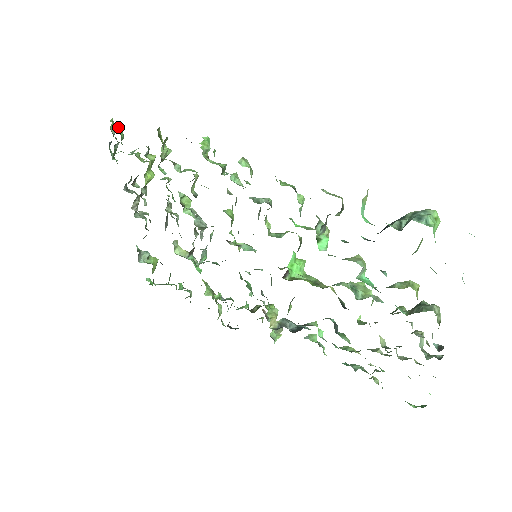
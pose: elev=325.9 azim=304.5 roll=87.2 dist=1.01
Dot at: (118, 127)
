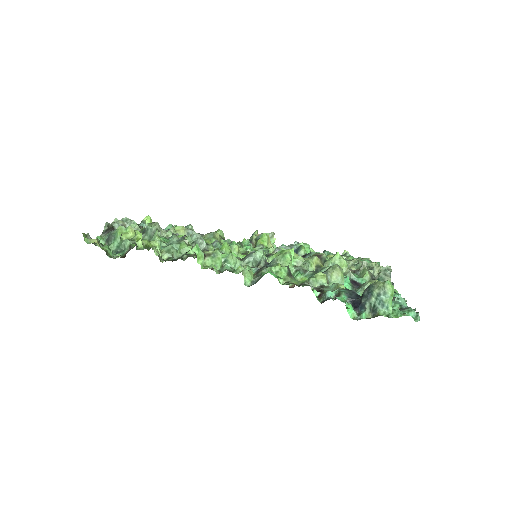
Dot at: (98, 245)
